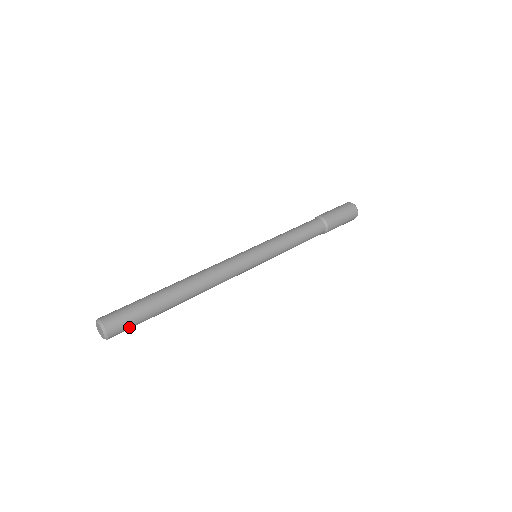
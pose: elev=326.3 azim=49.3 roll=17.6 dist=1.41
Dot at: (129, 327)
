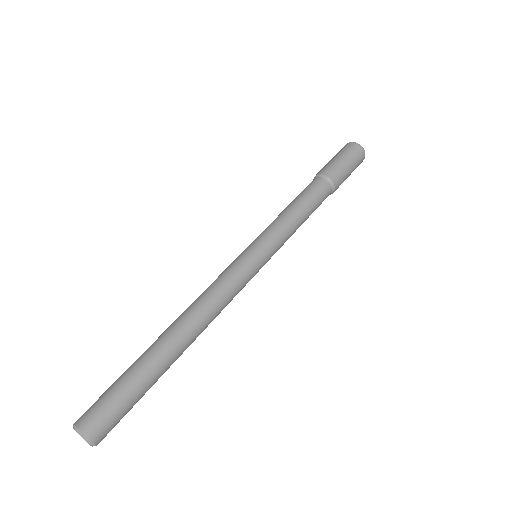
Dot at: (120, 419)
